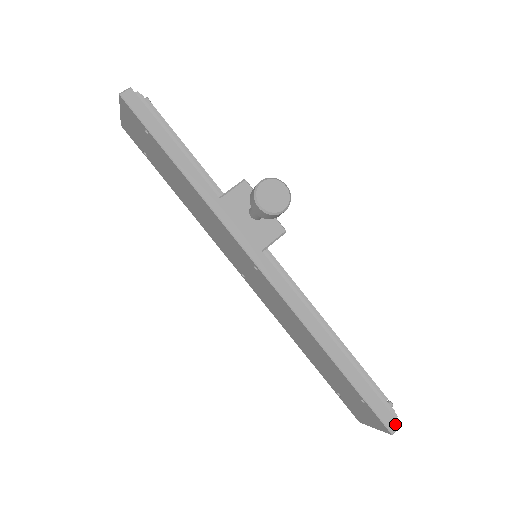
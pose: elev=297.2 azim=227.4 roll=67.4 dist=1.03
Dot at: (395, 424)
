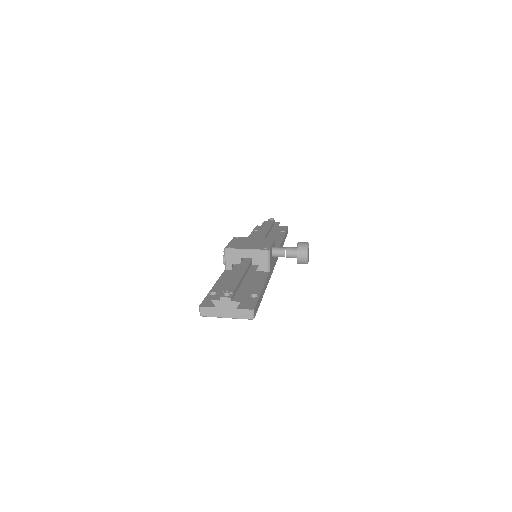
Dot at: occluded
